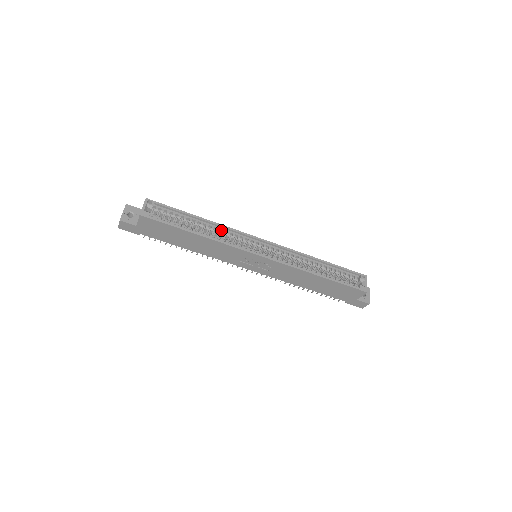
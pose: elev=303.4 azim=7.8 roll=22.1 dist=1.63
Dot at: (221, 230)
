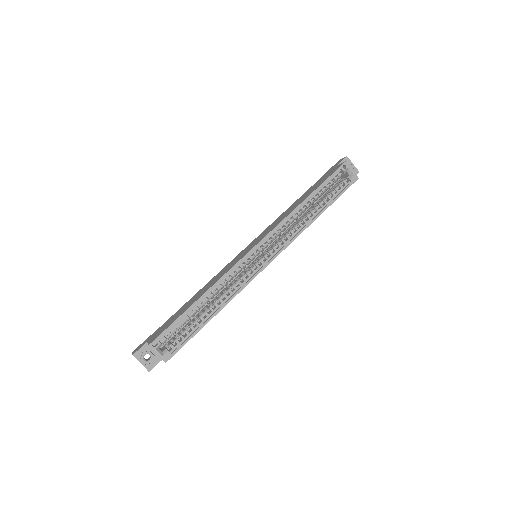
Dot at: (219, 284)
